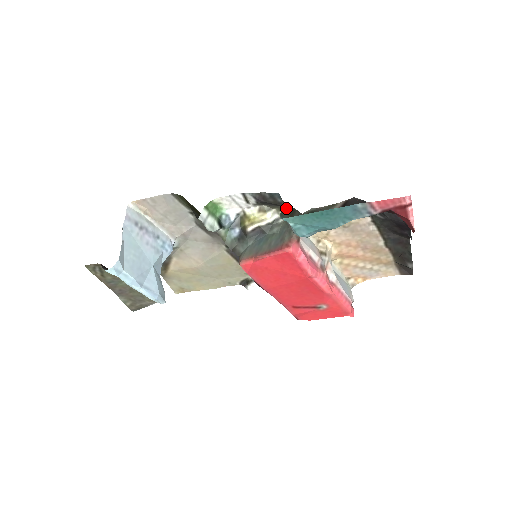
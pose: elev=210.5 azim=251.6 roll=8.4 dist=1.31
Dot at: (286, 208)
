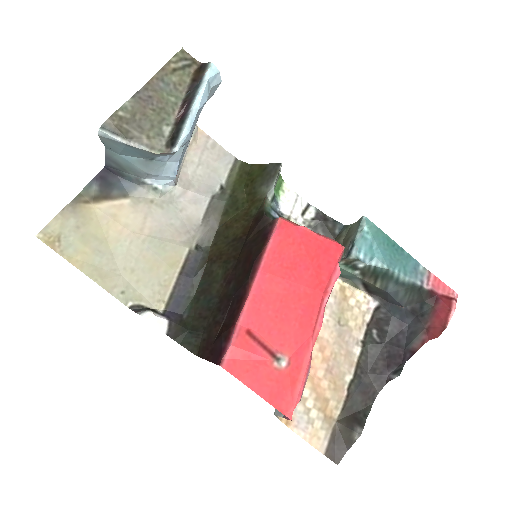
Dot at: (349, 232)
